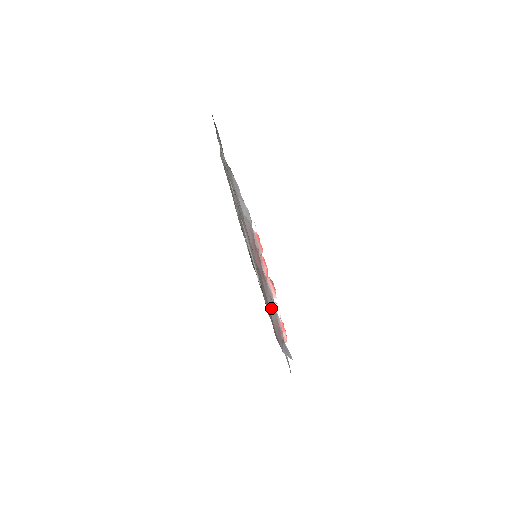
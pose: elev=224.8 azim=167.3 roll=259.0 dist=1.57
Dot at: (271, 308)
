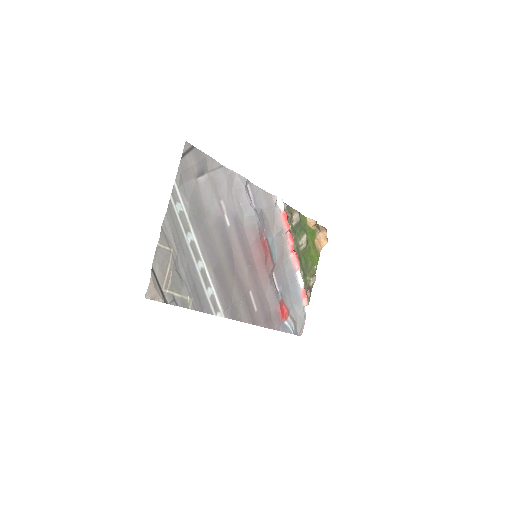
Dot at: (270, 297)
